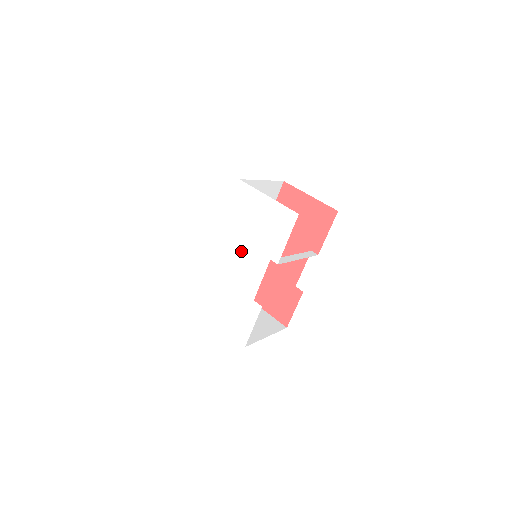
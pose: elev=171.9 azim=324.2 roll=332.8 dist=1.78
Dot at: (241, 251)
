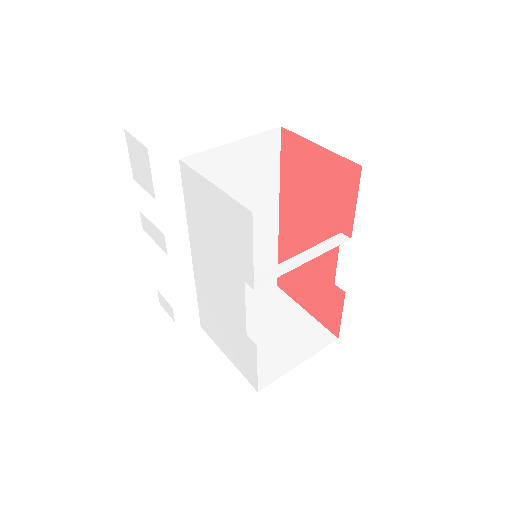
Dot at: (214, 265)
